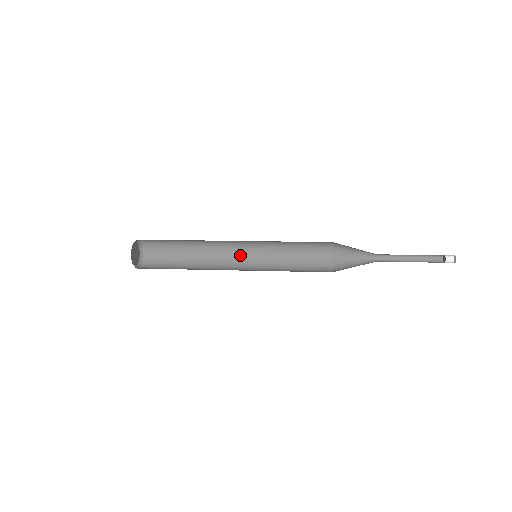
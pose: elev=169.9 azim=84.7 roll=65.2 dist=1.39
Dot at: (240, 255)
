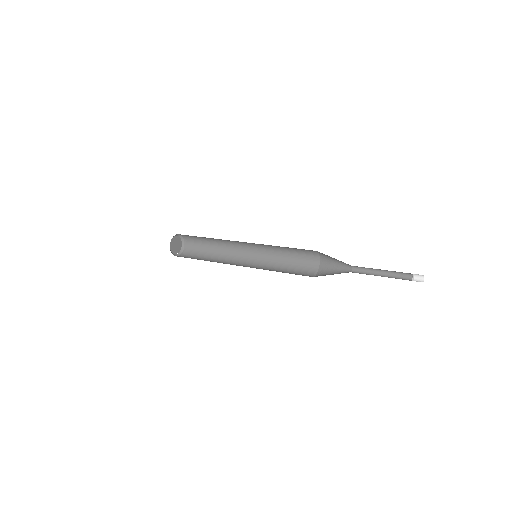
Dot at: (248, 260)
